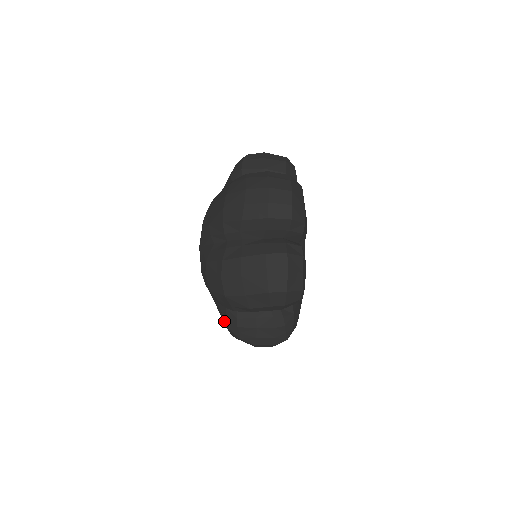
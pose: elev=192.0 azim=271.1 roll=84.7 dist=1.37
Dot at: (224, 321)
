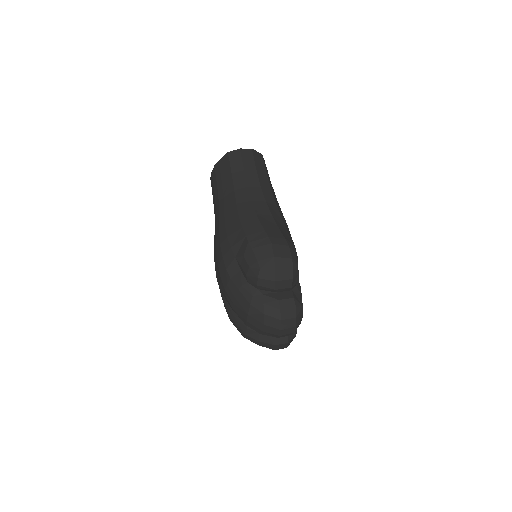
Dot at: occluded
